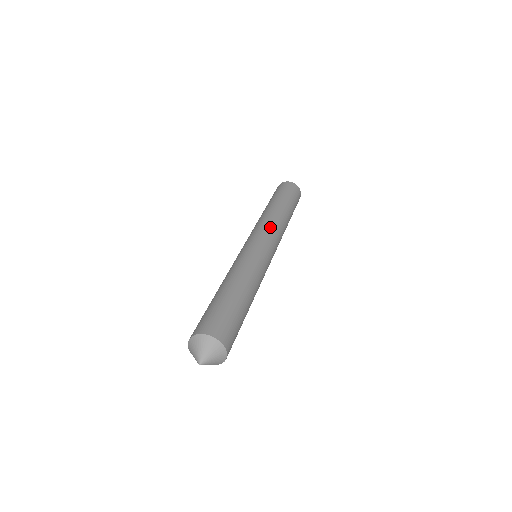
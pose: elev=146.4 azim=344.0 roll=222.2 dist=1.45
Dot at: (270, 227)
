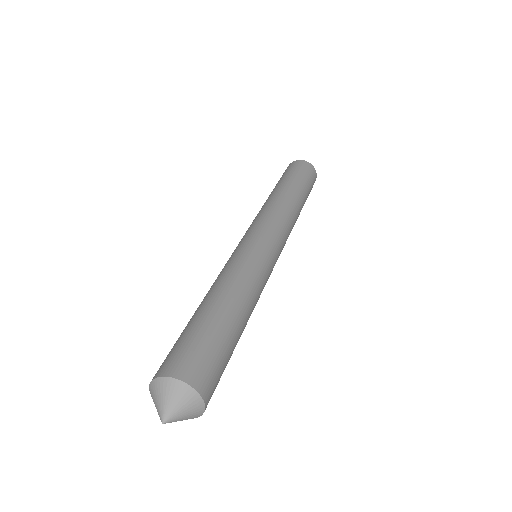
Dot at: (279, 219)
